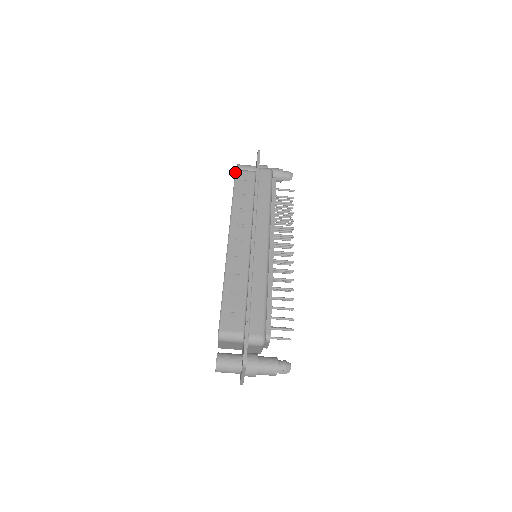
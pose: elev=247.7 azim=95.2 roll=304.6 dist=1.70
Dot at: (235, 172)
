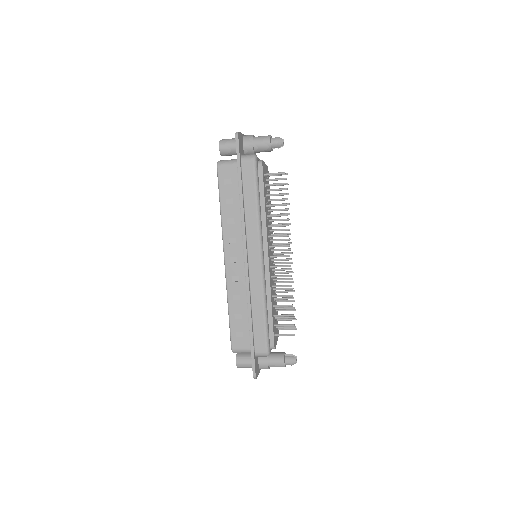
Dot at: occluded
